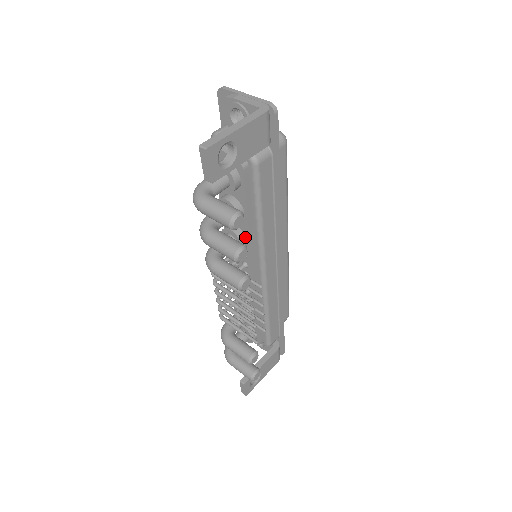
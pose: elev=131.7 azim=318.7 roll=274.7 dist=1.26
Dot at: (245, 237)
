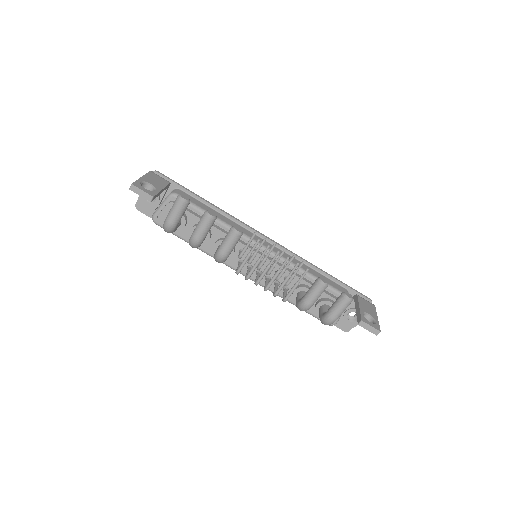
Dot at: occluded
